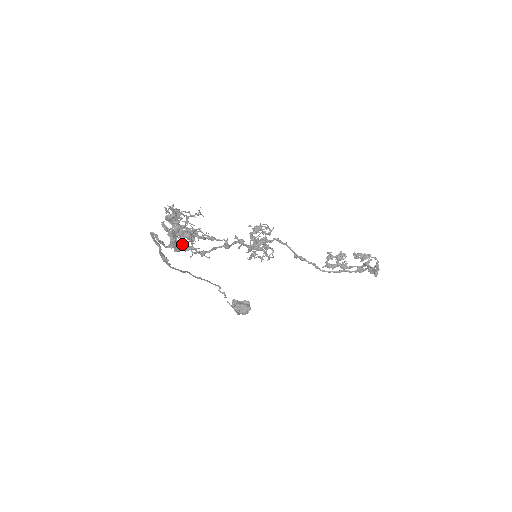
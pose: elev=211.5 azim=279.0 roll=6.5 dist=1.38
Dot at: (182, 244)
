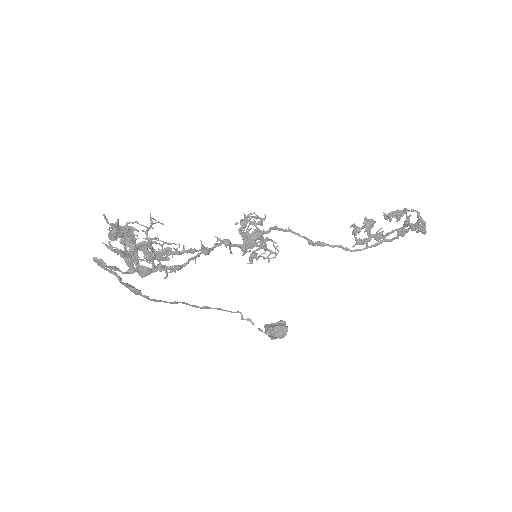
Dot at: occluded
